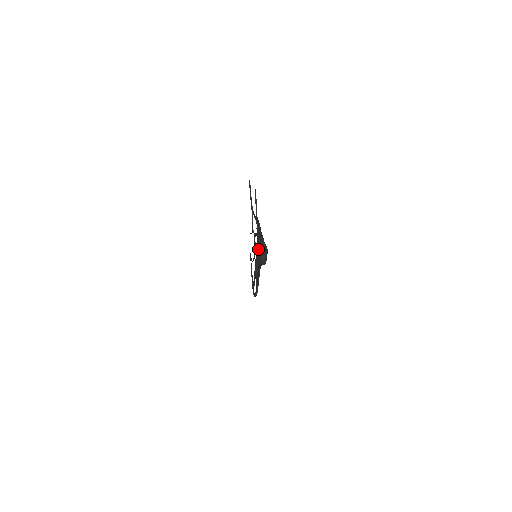
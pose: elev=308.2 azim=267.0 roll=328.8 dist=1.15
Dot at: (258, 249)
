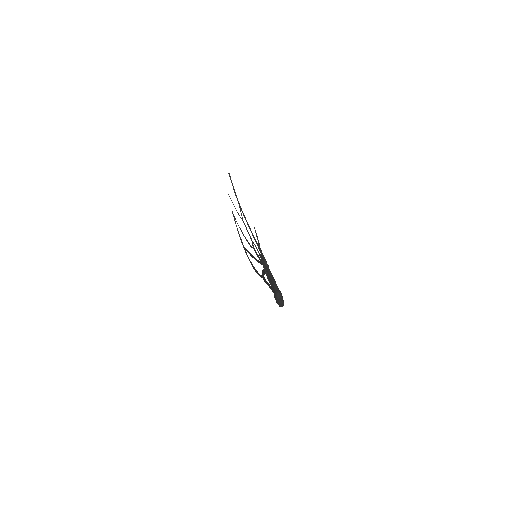
Dot at: (277, 298)
